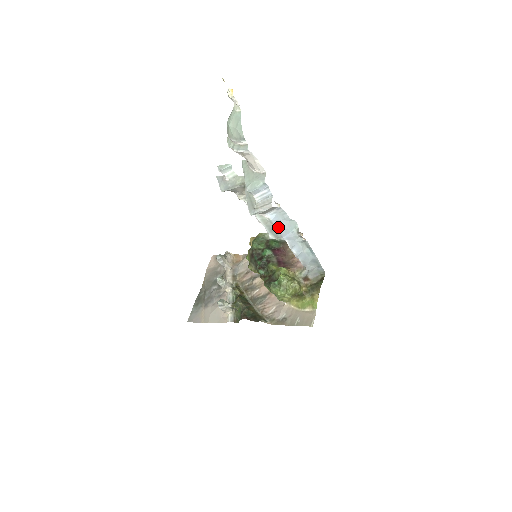
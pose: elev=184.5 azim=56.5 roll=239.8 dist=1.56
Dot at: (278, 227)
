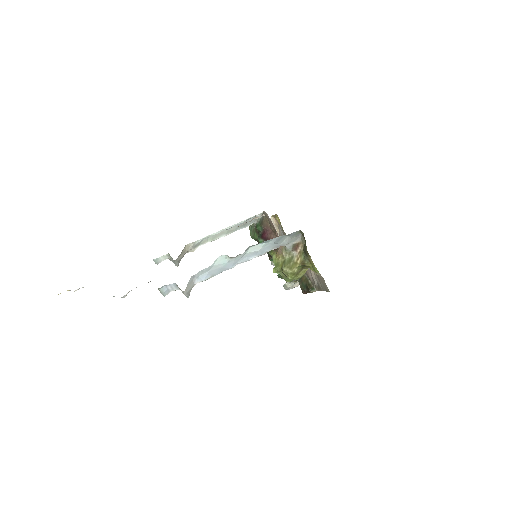
Dot at: (216, 273)
